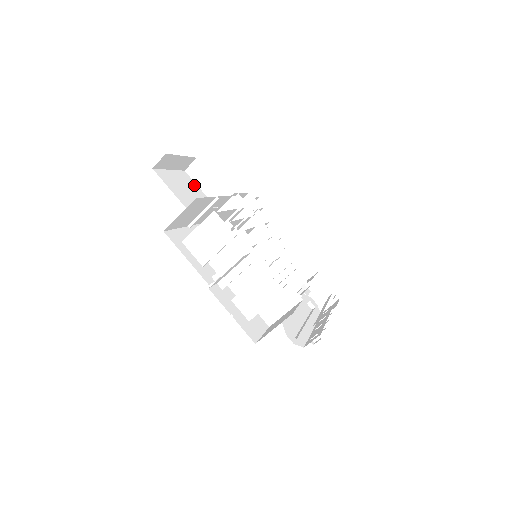
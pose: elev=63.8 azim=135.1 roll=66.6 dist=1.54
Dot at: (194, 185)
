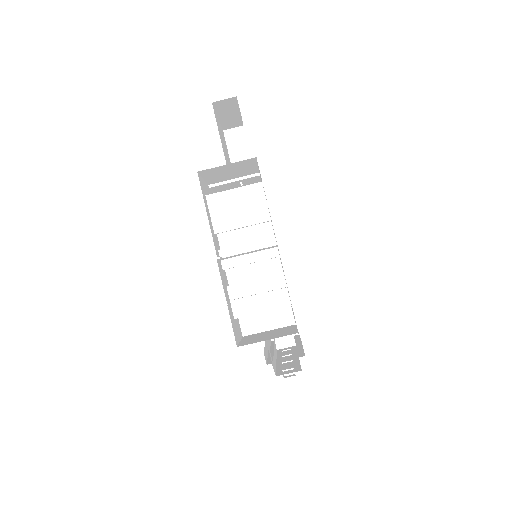
Dot at: (227, 150)
